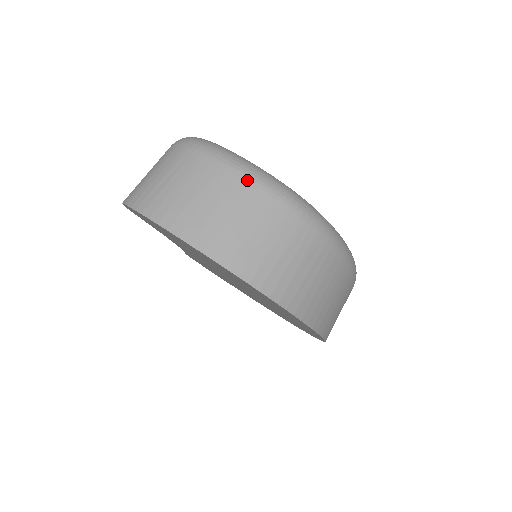
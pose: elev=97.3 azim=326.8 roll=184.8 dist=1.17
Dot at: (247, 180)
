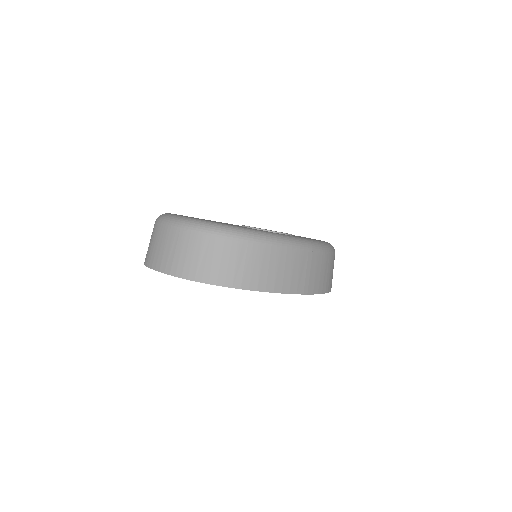
Dot at: (173, 228)
